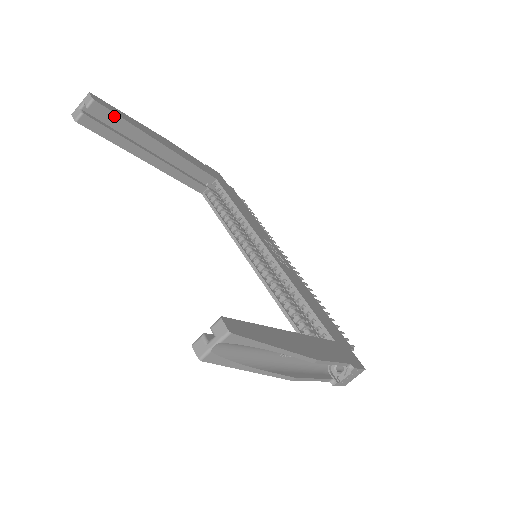
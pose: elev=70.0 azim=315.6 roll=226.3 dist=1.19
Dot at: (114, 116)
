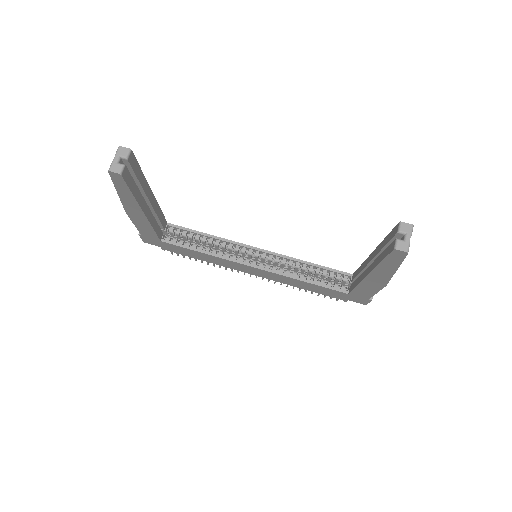
Dot at: (137, 166)
